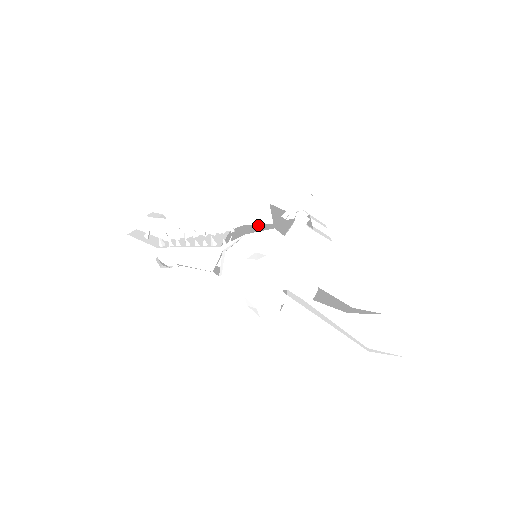
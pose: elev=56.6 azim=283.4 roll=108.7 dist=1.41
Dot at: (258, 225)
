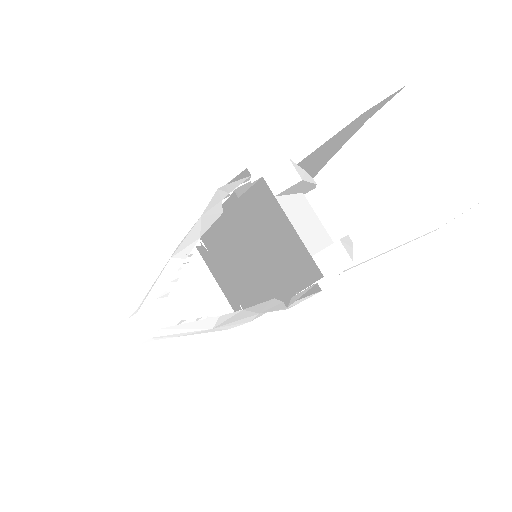
Dot at: (242, 274)
